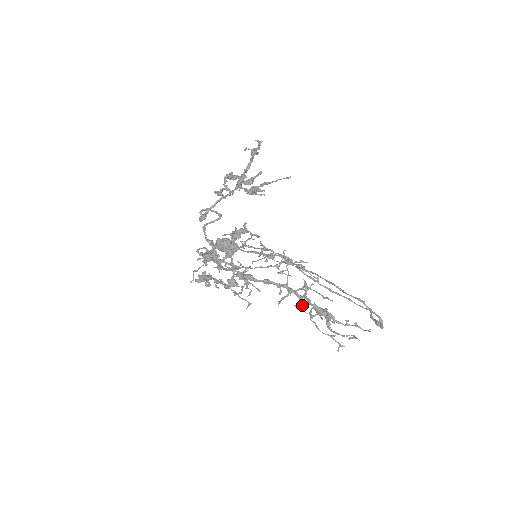
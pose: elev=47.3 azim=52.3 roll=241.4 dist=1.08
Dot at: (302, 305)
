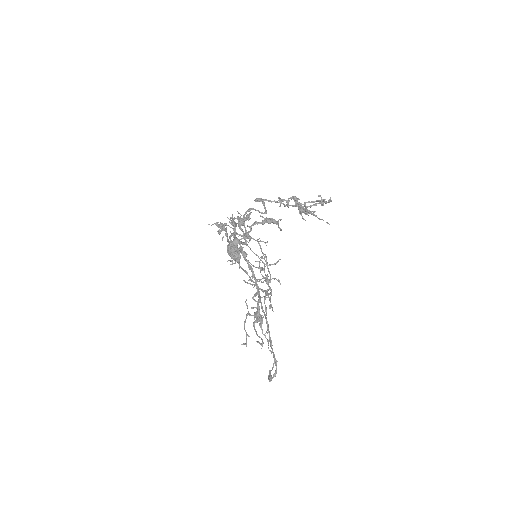
Dot at: occluded
